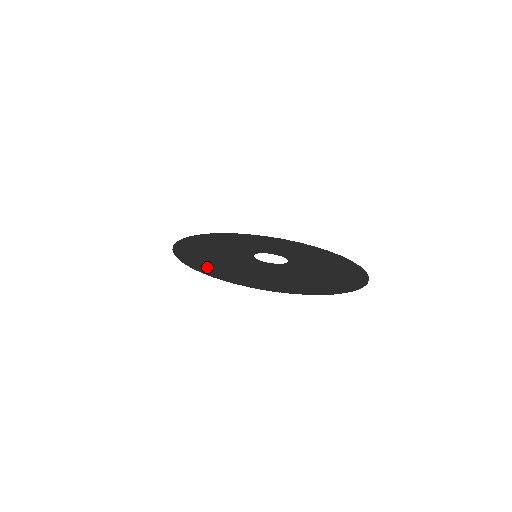
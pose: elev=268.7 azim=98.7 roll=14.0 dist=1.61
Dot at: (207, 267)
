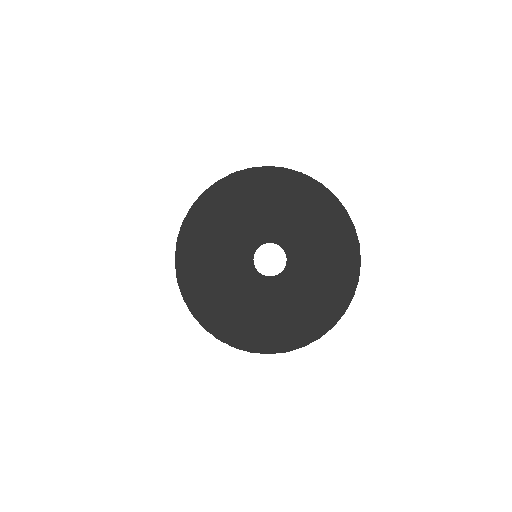
Dot at: (203, 306)
